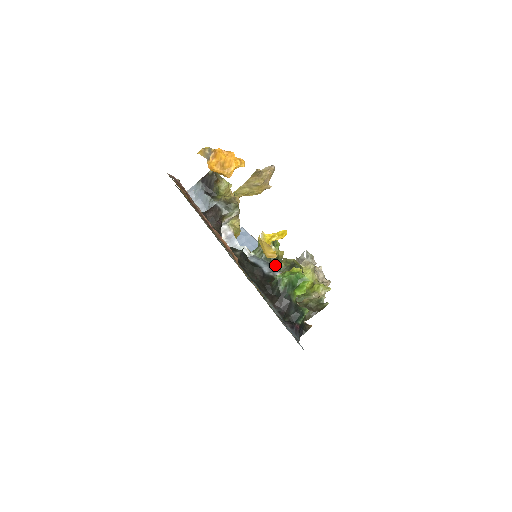
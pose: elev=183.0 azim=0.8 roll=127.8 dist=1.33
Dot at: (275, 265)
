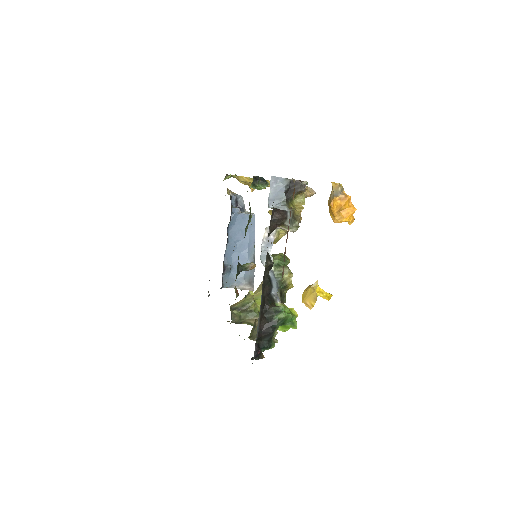
Dot at: (280, 292)
